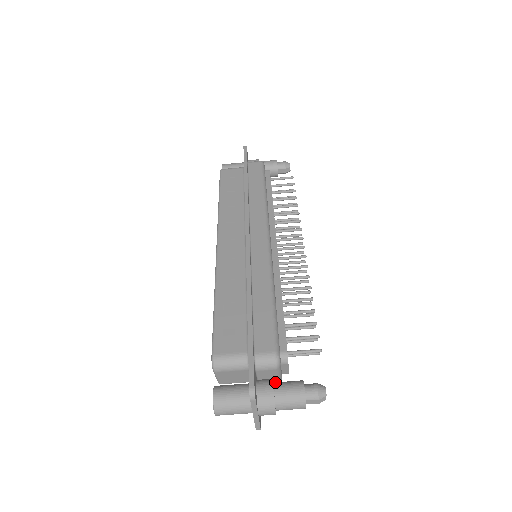
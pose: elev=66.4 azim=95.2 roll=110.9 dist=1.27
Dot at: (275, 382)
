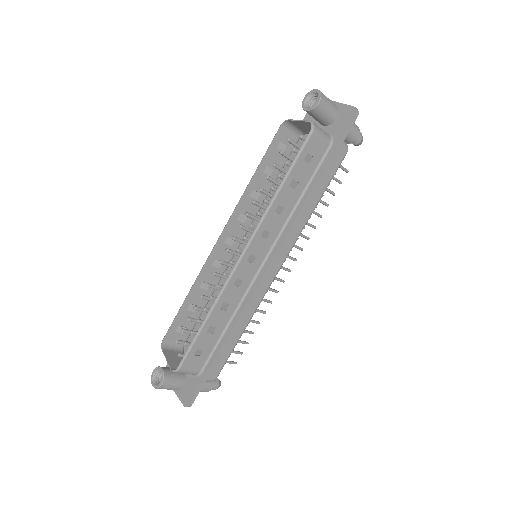
Dot at: occluded
